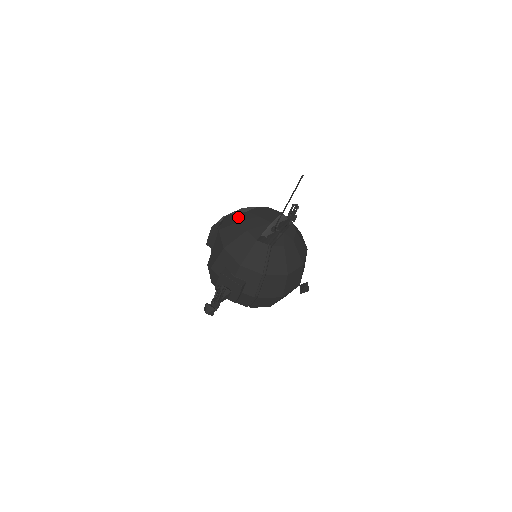
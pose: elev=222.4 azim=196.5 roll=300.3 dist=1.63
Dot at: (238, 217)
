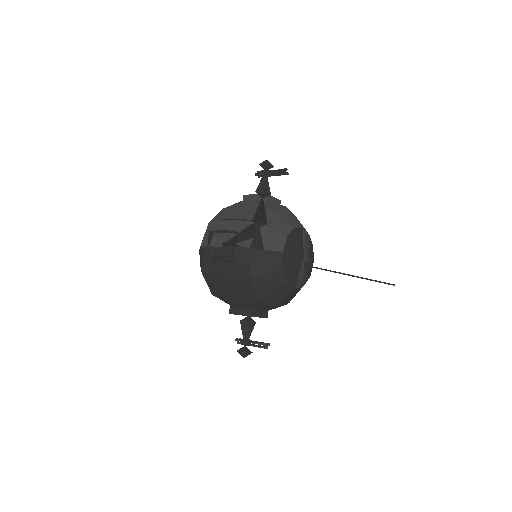
Dot at: (273, 261)
